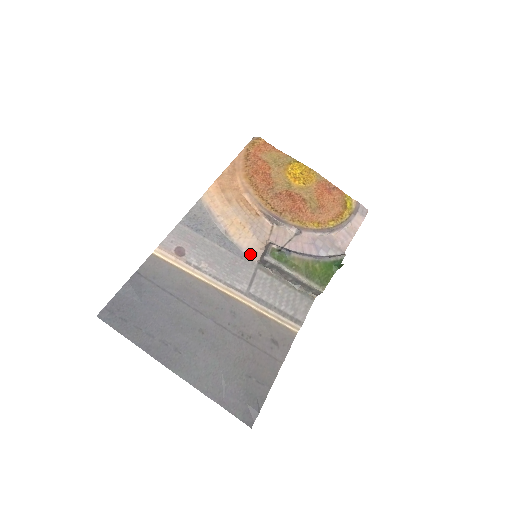
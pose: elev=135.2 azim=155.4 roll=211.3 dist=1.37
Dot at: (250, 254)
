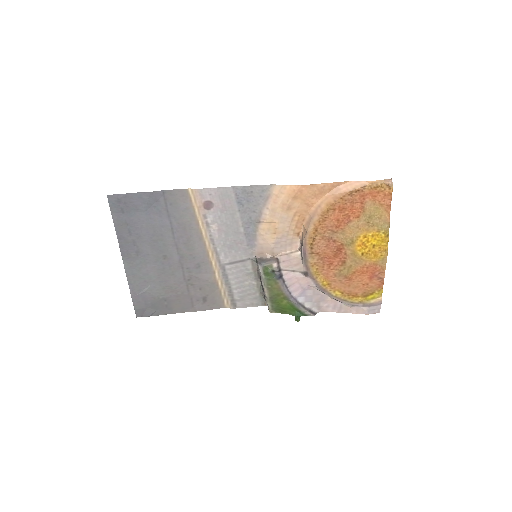
Dot at: (257, 249)
